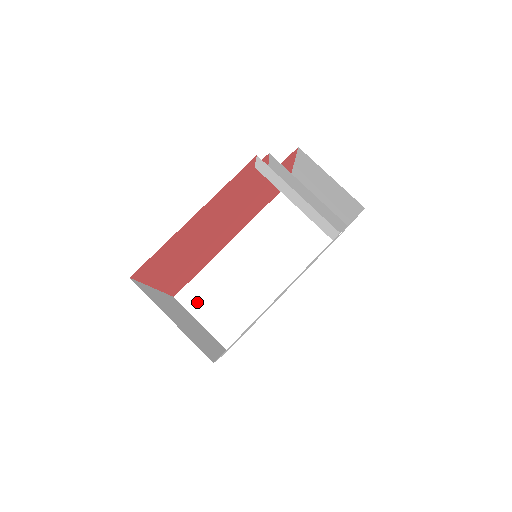
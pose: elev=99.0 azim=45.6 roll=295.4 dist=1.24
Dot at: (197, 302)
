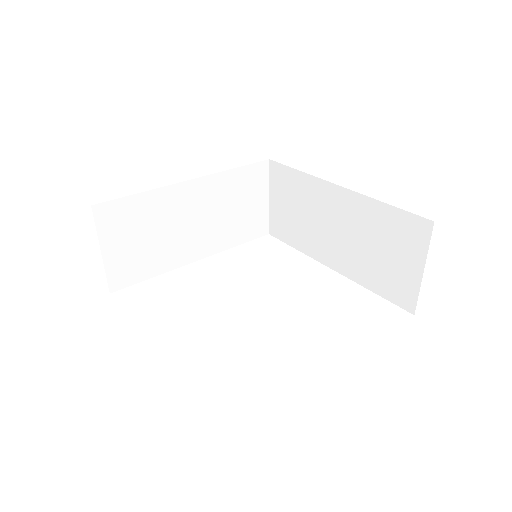
Dot at: (278, 184)
